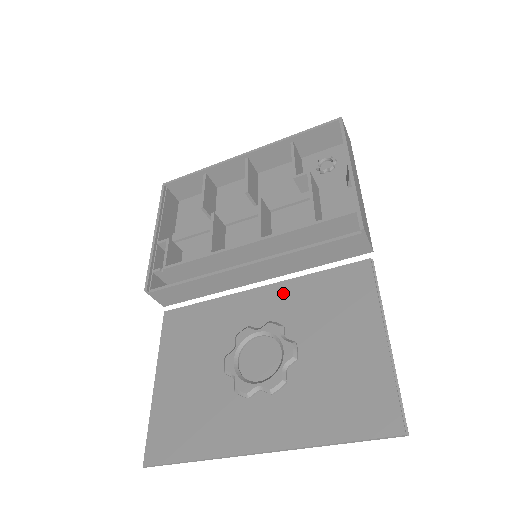
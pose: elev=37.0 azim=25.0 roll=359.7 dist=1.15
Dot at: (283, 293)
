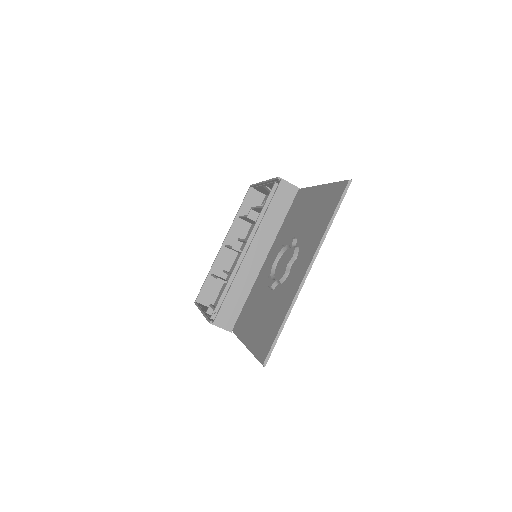
Dot at: (276, 243)
